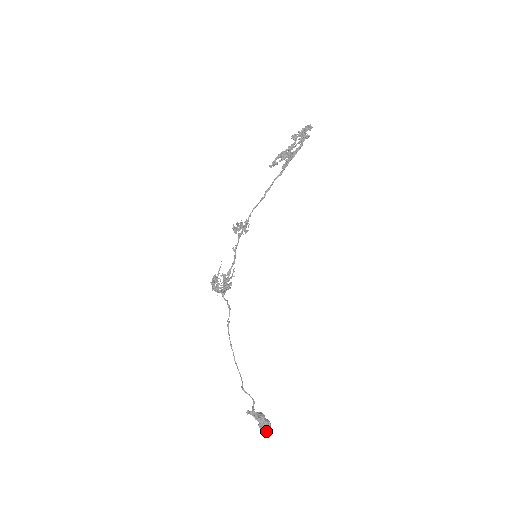
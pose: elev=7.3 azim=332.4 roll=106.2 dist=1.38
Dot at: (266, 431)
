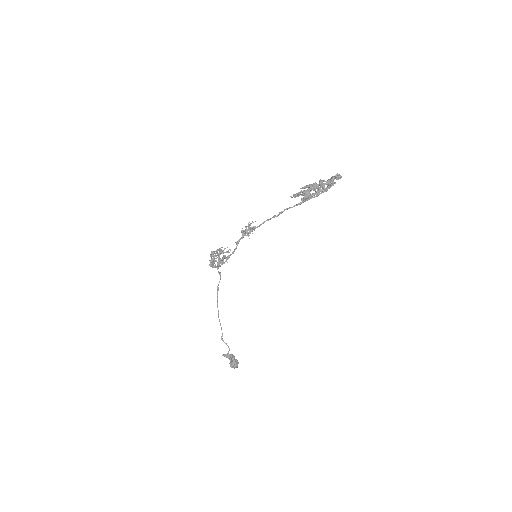
Dot at: occluded
